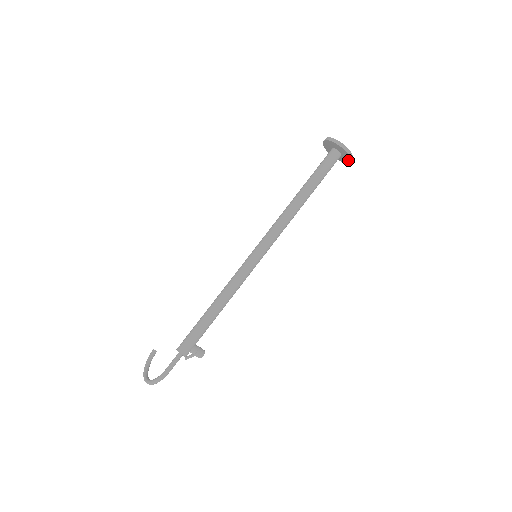
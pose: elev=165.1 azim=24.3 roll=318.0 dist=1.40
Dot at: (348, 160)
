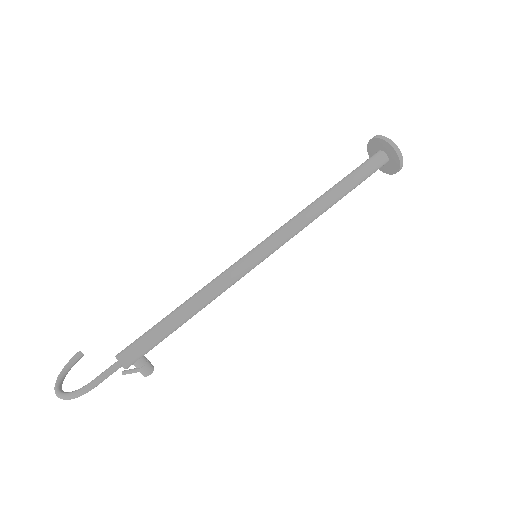
Dot at: (395, 170)
